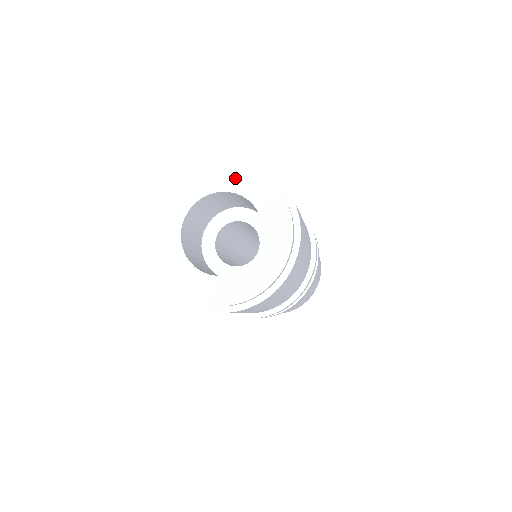
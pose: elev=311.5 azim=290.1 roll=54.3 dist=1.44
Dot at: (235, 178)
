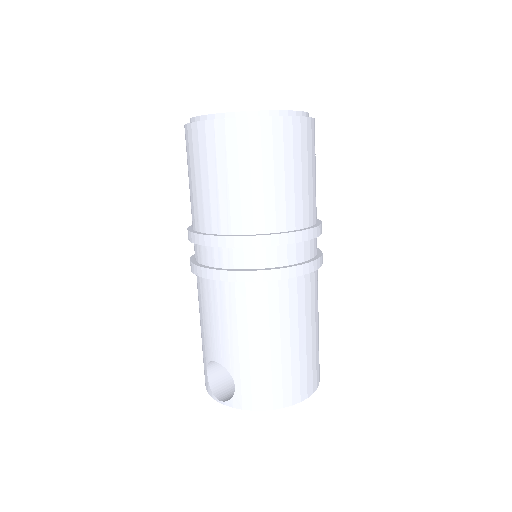
Dot at: occluded
